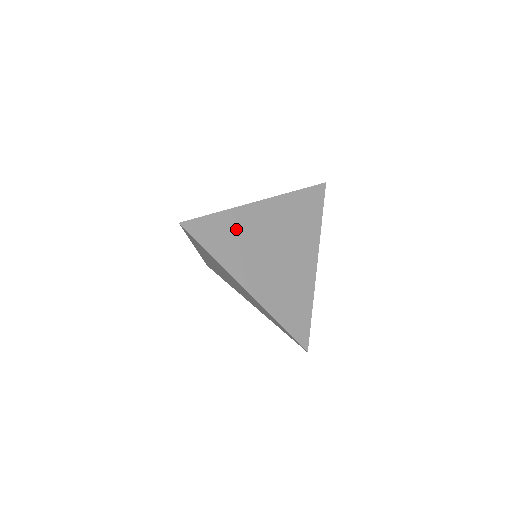
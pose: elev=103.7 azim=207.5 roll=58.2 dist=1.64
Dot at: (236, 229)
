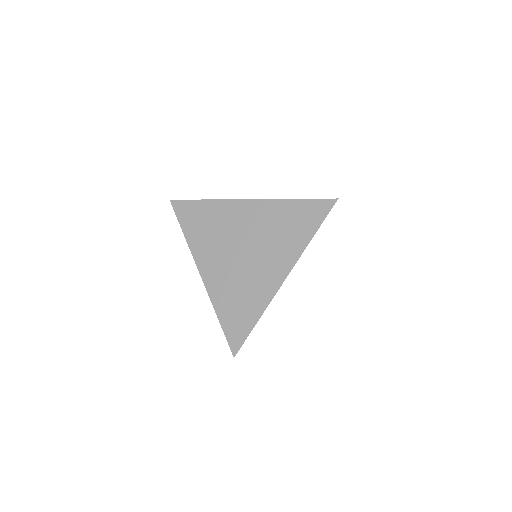
Dot at: (213, 218)
